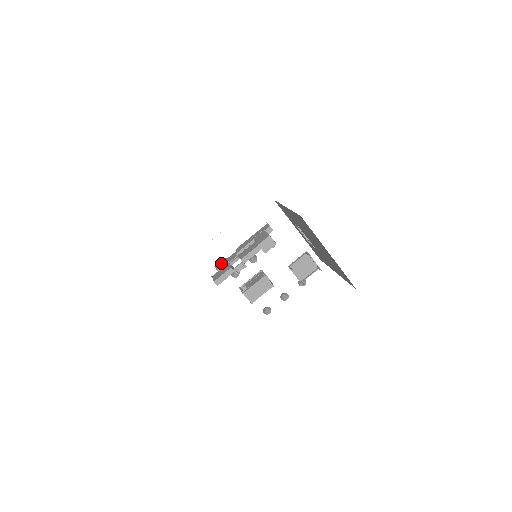
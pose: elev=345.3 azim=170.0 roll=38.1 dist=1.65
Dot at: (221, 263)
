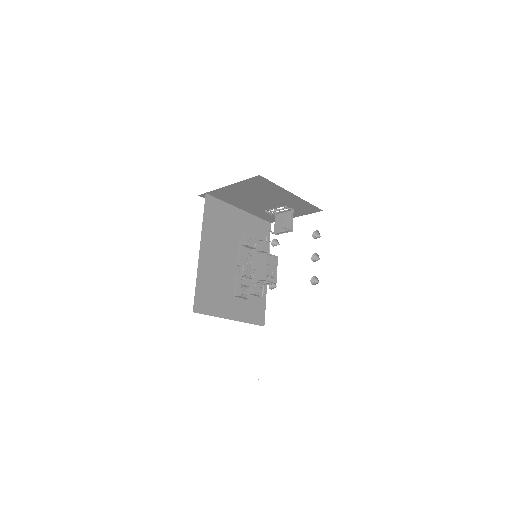
Dot at: occluded
